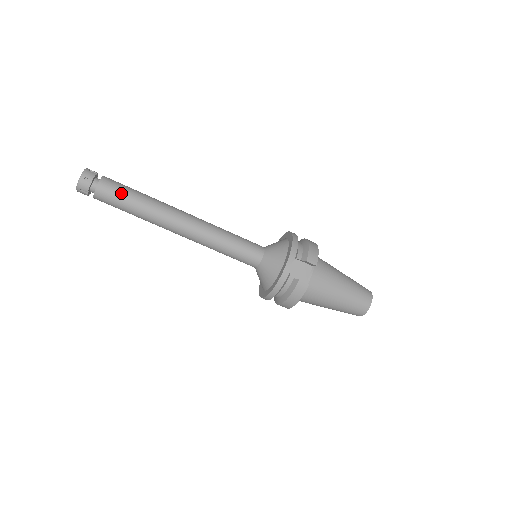
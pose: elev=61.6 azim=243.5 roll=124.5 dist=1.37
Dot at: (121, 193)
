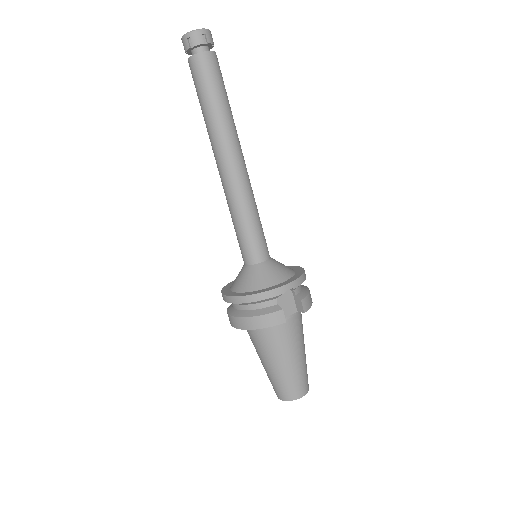
Dot at: (218, 80)
